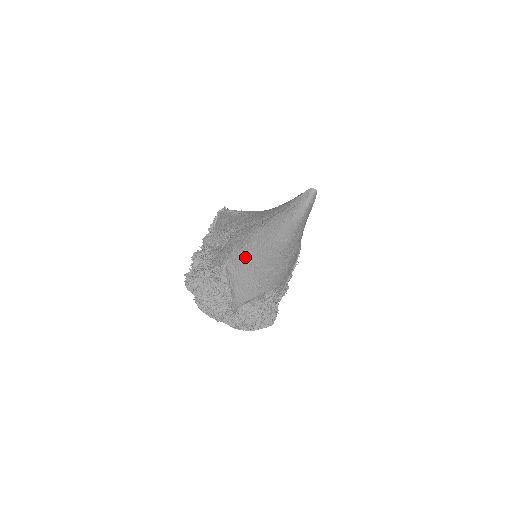
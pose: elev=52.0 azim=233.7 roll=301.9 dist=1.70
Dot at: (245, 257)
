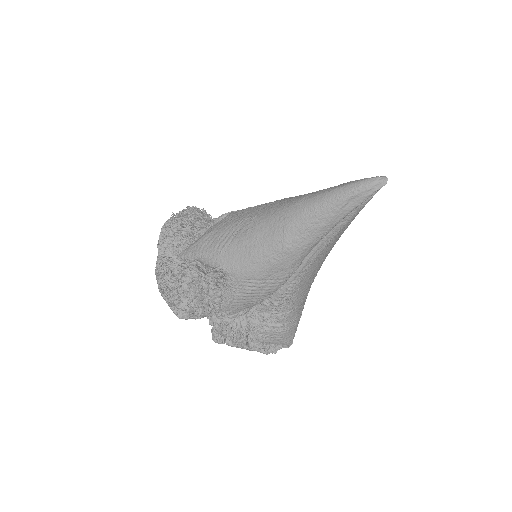
Dot at: (254, 209)
